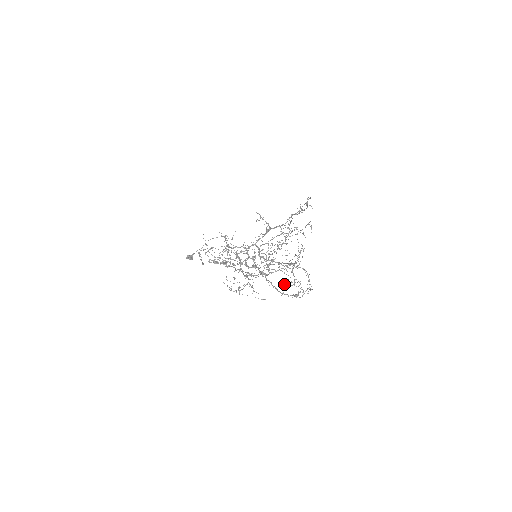
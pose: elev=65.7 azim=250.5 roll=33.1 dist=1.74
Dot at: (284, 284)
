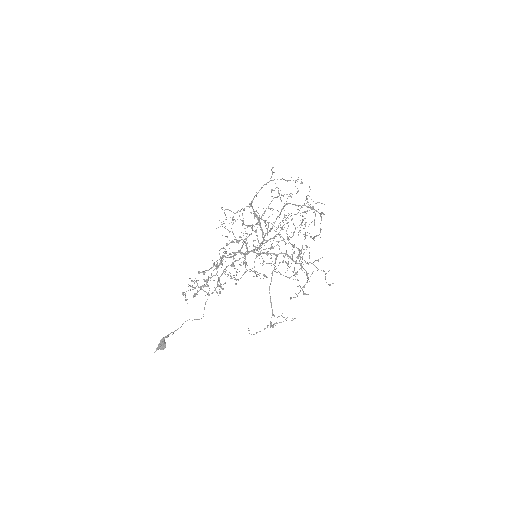
Dot at: (295, 297)
